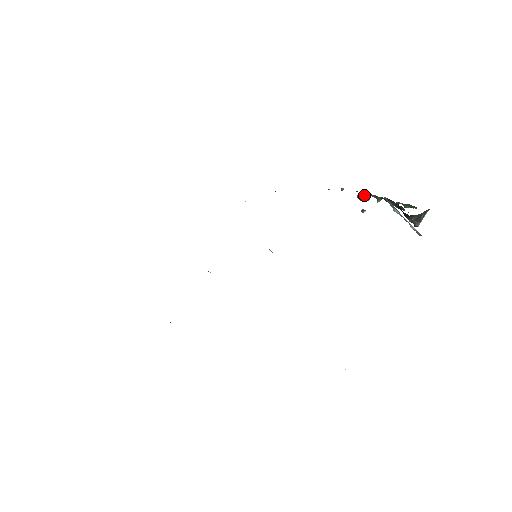
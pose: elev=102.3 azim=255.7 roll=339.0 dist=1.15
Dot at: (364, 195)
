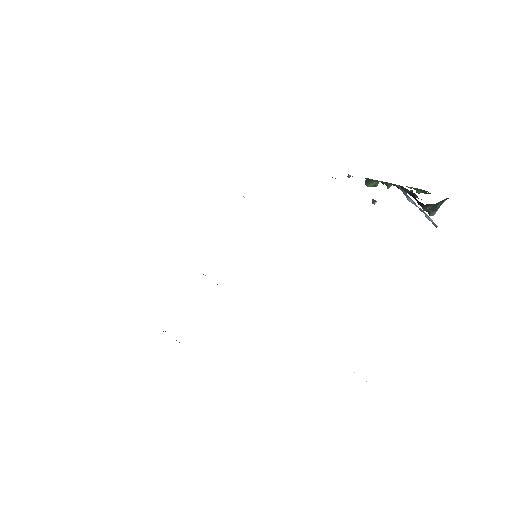
Dot at: (372, 181)
